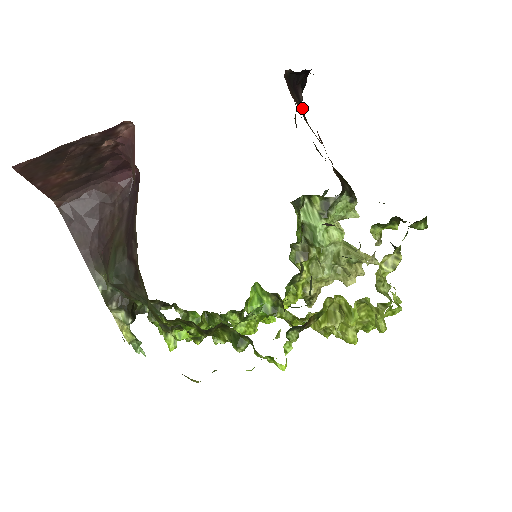
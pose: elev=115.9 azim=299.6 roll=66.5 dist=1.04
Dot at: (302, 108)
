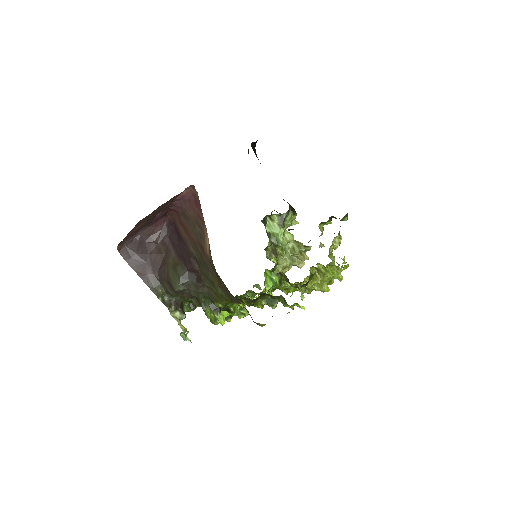
Dot at: occluded
